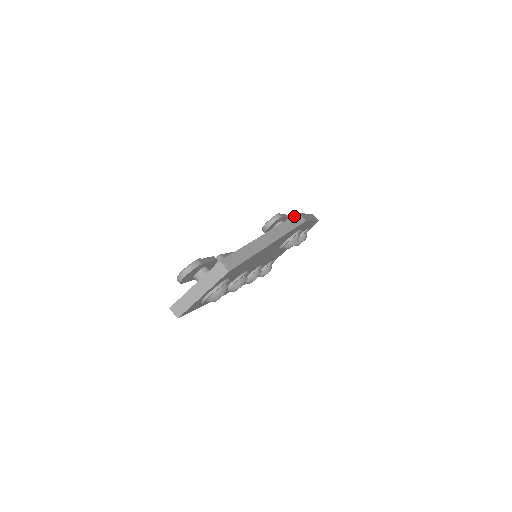
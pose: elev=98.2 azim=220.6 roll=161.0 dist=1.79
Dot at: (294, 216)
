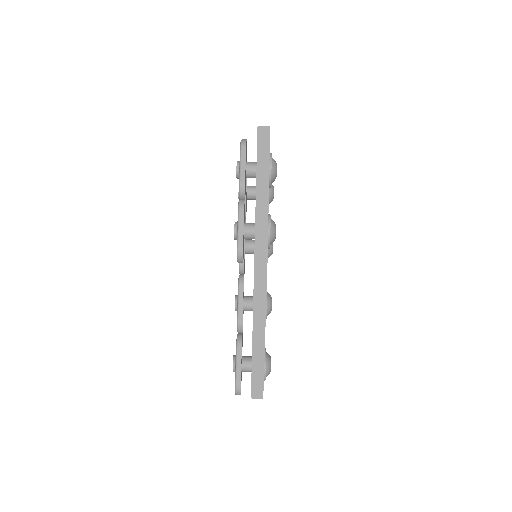
Dot at: (254, 268)
